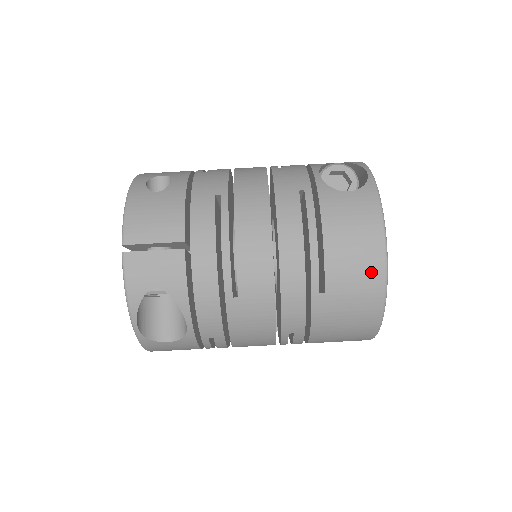
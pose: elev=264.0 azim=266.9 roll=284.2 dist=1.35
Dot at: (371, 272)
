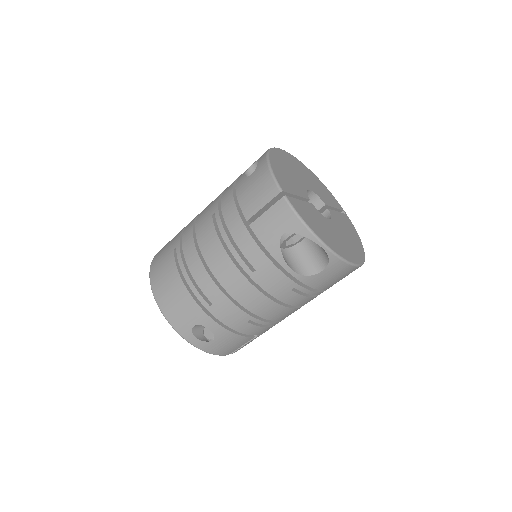
Dot at: occluded
